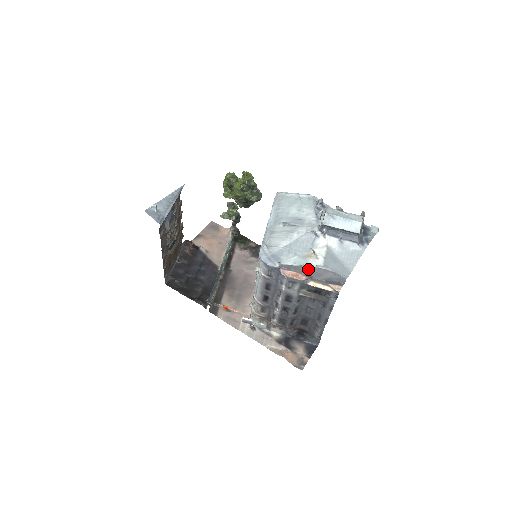
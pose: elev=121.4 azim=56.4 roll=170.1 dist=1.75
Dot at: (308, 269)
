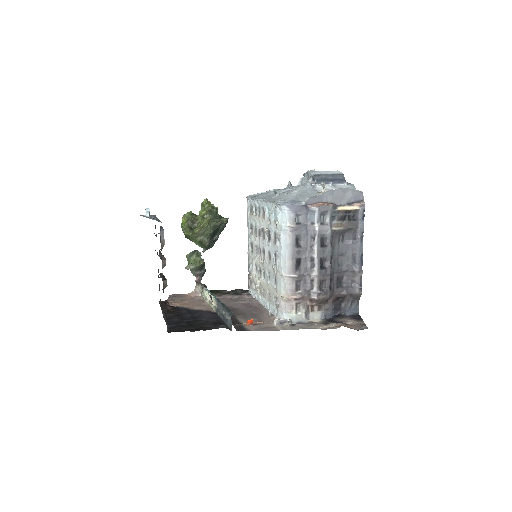
Dot at: (331, 194)
